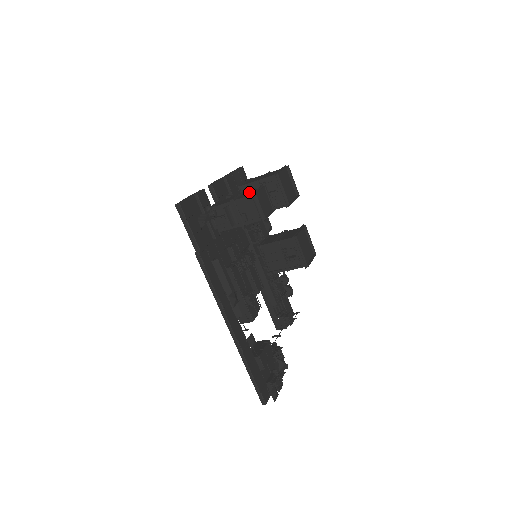
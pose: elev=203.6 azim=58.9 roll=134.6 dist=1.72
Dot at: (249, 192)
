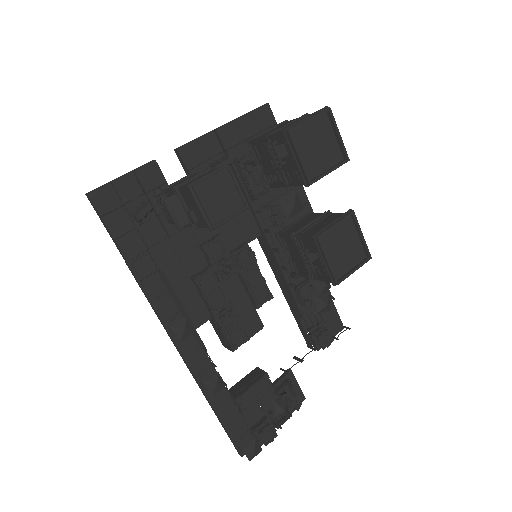
Dot at: occluded
